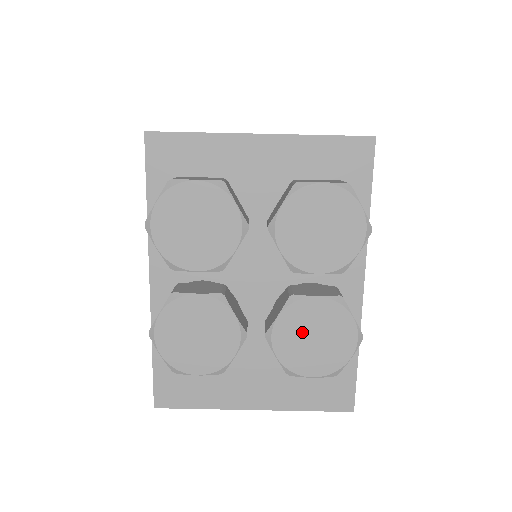
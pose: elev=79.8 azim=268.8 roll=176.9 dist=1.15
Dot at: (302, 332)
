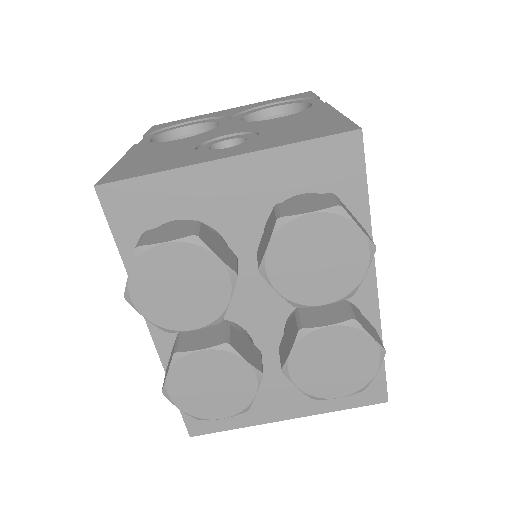
Dot at: (319, 361)
